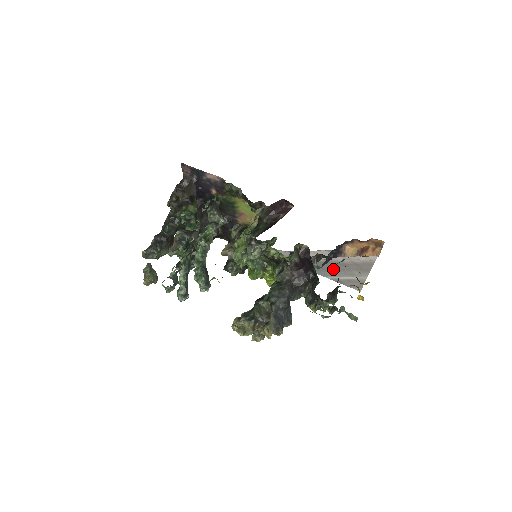
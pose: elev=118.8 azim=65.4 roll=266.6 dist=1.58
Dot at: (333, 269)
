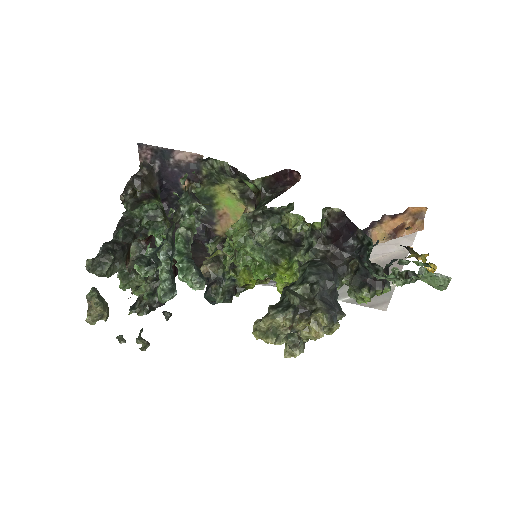
Dot at: occluded
